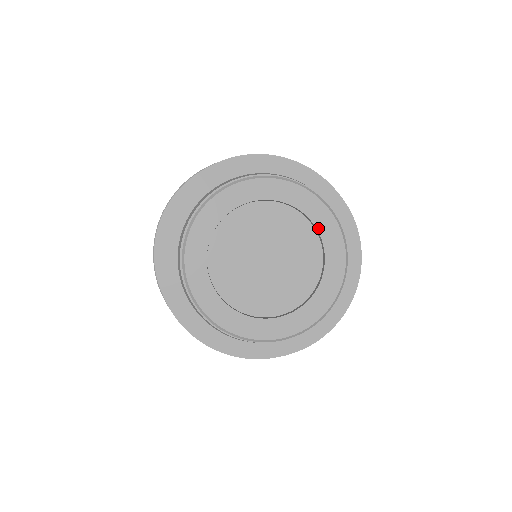
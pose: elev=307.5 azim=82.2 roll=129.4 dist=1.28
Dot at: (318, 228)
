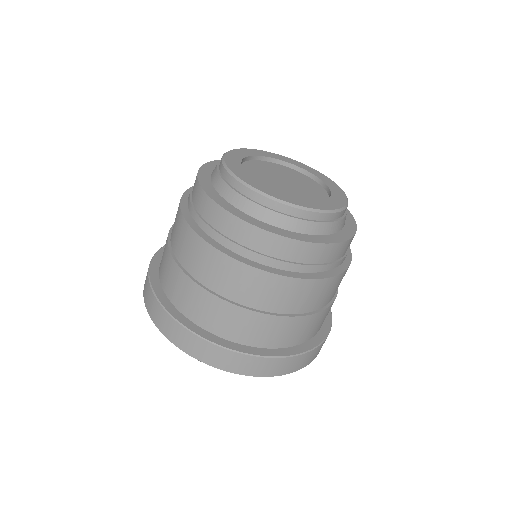
Dot at: (293, 164)
